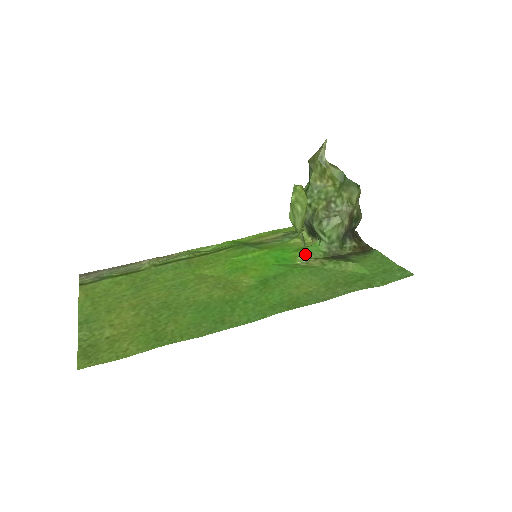
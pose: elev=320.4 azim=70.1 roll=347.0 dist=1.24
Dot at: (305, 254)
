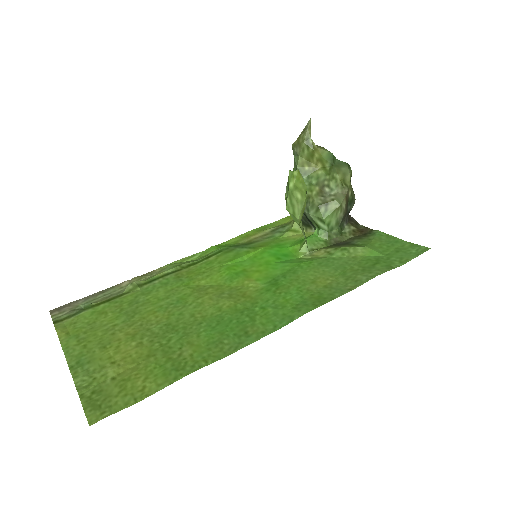
Dot at: (307, 246)
